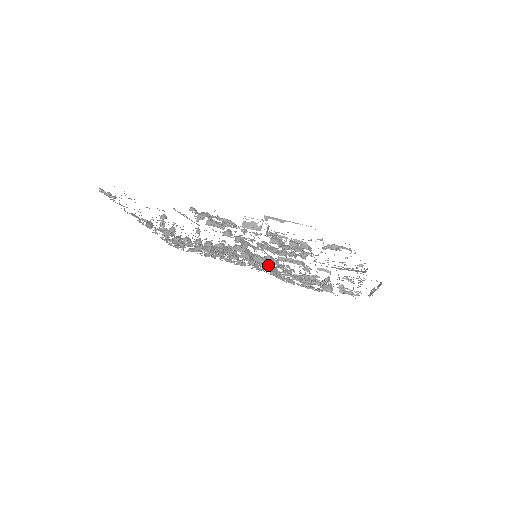
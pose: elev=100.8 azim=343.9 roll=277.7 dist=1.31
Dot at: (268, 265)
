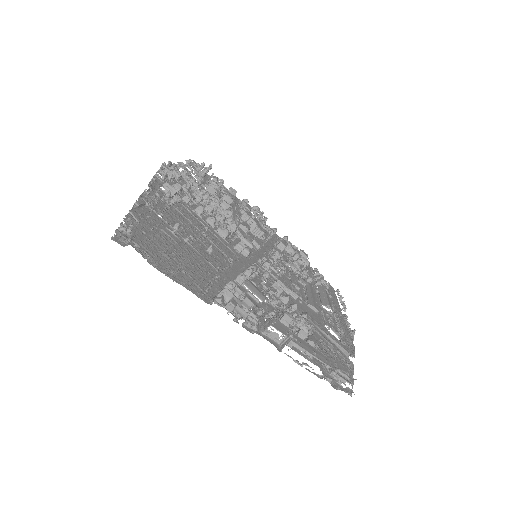
Dot at: occluded
